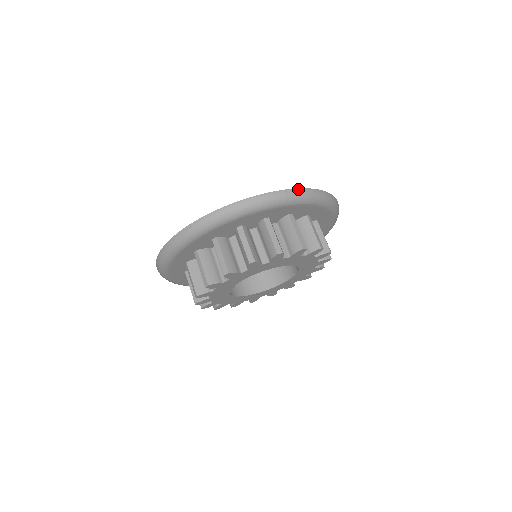
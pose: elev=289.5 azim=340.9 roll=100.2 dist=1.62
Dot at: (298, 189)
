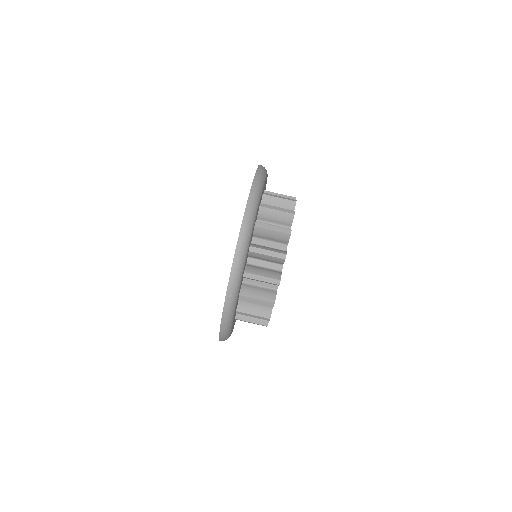
Dot at: occluded
